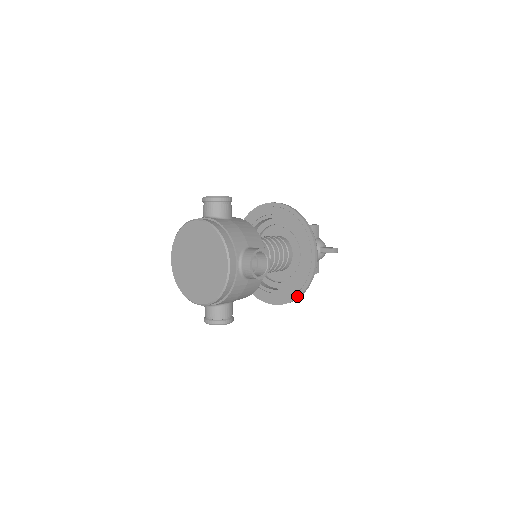
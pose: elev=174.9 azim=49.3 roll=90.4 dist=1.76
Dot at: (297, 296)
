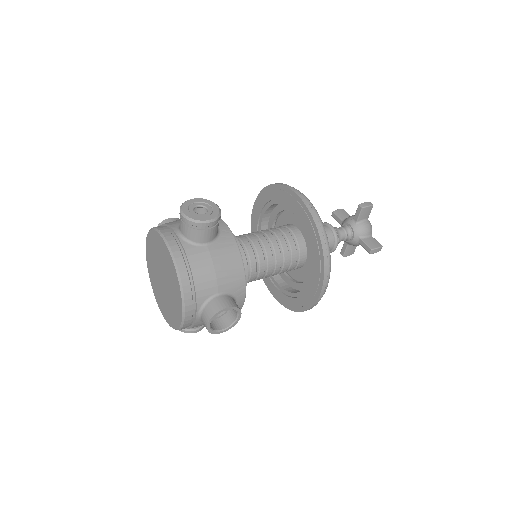
Dot at: (293, 309)
